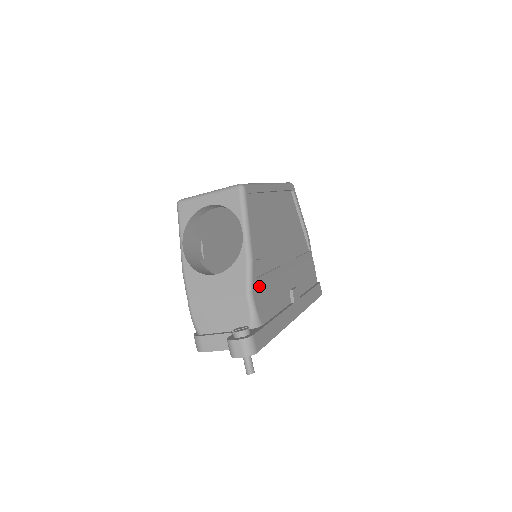
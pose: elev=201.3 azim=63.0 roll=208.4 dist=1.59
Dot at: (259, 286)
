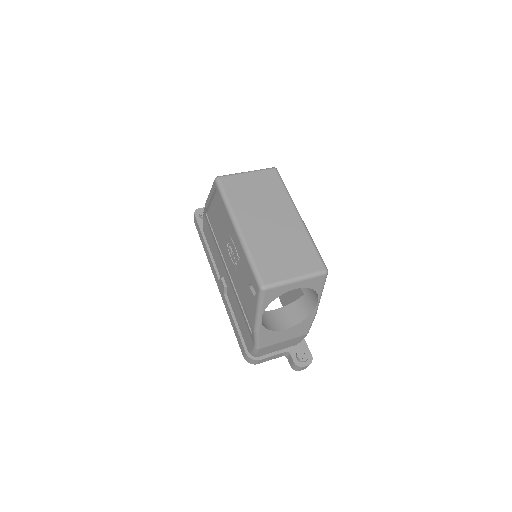
Dot at: occluded
